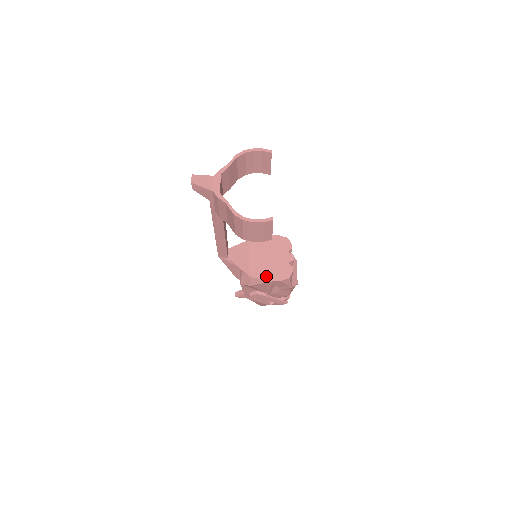
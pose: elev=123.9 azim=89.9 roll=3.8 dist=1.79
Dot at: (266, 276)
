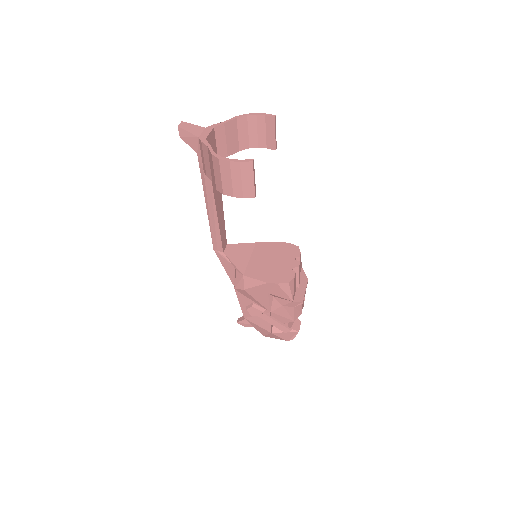
Dot at: (262, 277)
